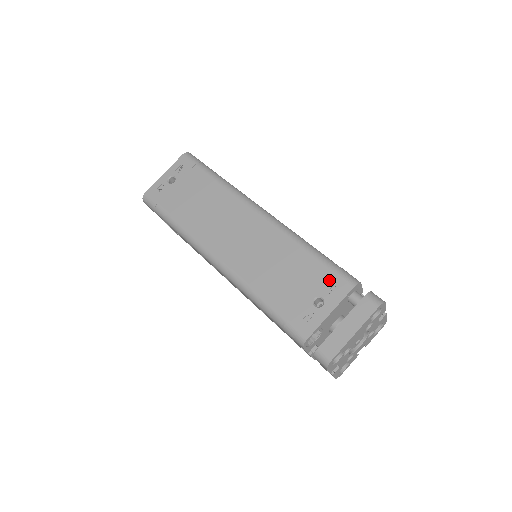
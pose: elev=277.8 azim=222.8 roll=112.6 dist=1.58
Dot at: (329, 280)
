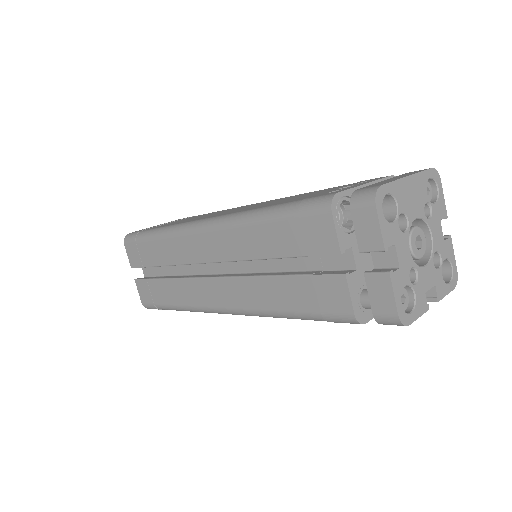
Dot at: (356, 183)
